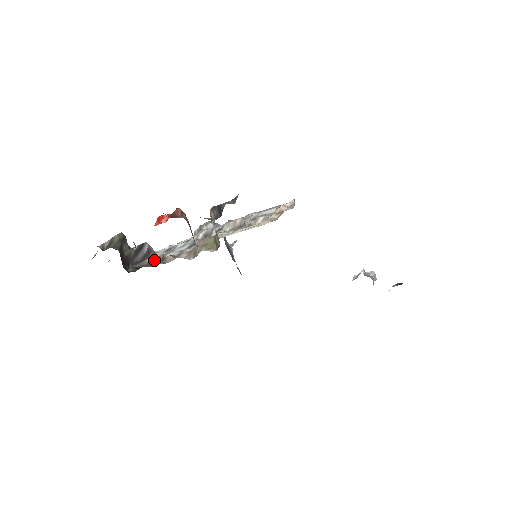
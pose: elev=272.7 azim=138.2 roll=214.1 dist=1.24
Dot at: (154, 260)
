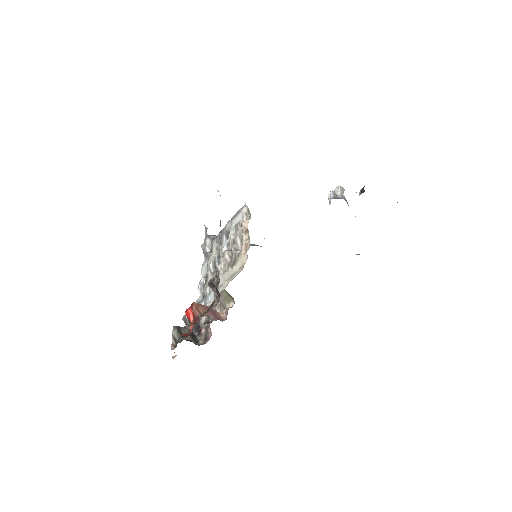
Dot at: (206, 328)
